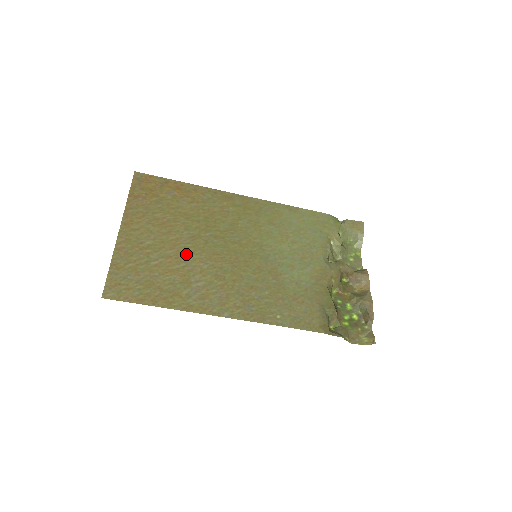
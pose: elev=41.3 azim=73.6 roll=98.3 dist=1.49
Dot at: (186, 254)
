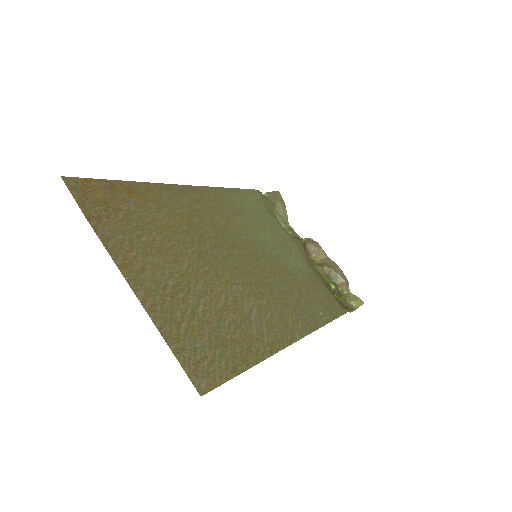
Dot at: (214, 281)
